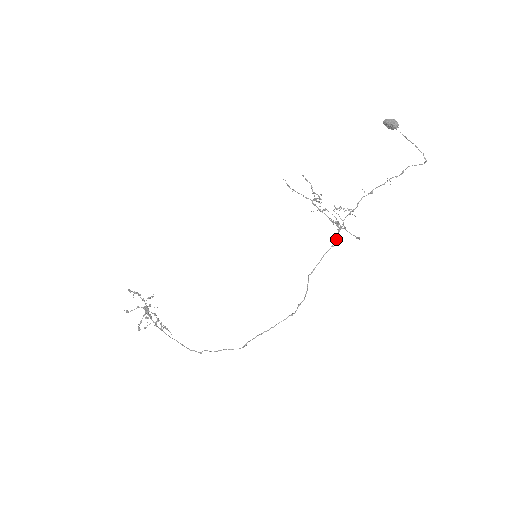
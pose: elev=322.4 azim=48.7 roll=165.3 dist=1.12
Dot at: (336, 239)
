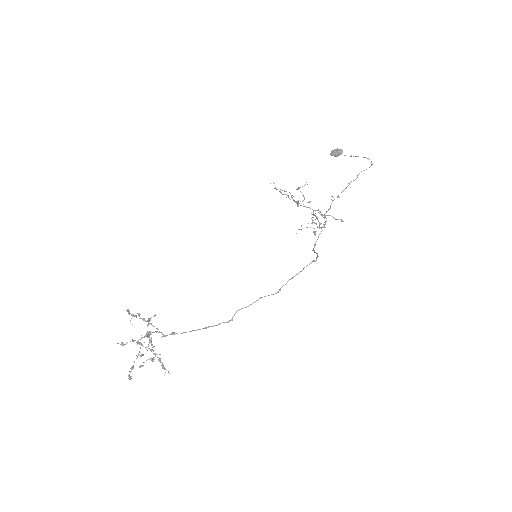
Dot at: (325, 221)
